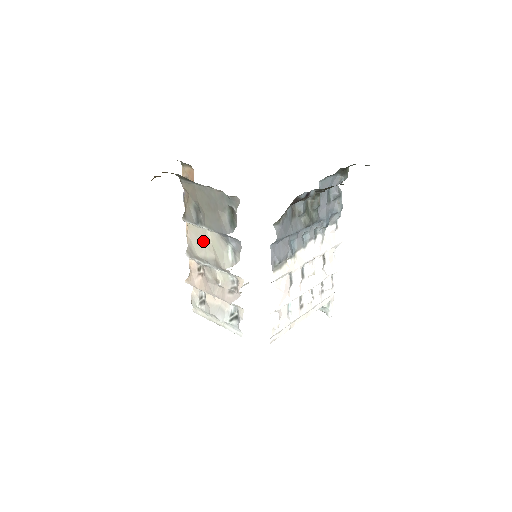
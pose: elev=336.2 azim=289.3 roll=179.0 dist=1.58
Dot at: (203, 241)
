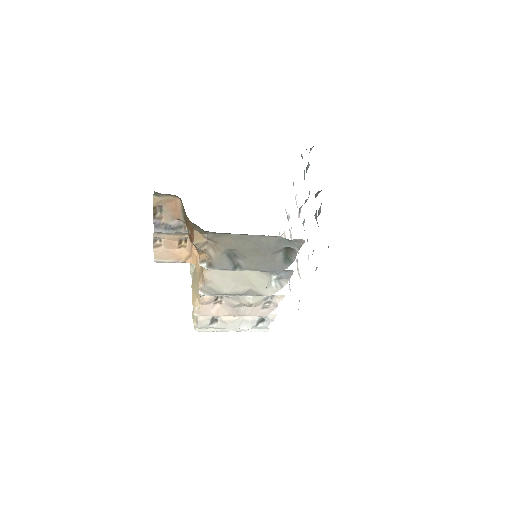
Dot at: (234, 279)
